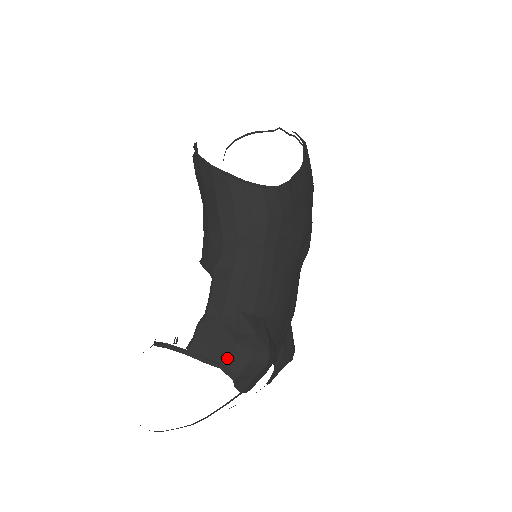
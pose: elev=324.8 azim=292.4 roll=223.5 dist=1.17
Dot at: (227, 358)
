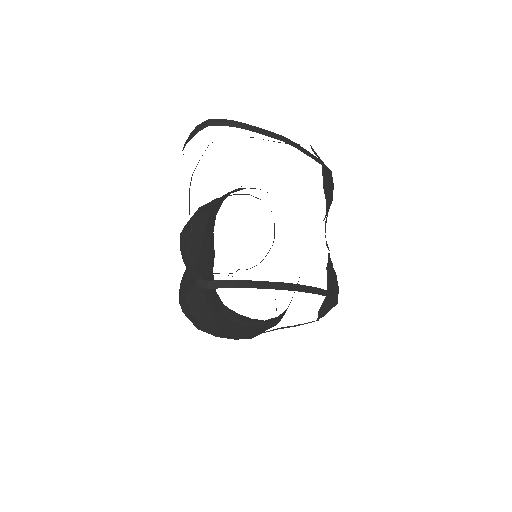
Dot at: occluded
